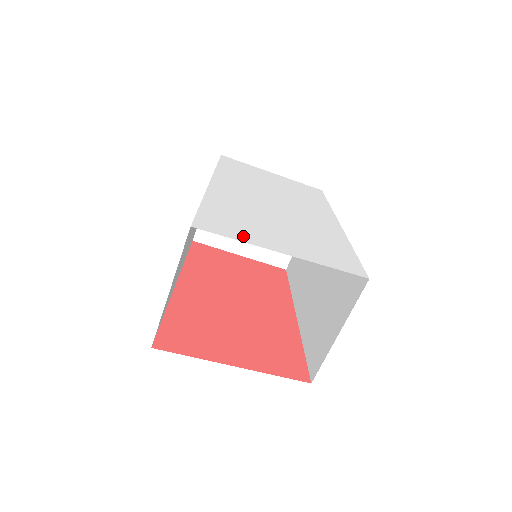
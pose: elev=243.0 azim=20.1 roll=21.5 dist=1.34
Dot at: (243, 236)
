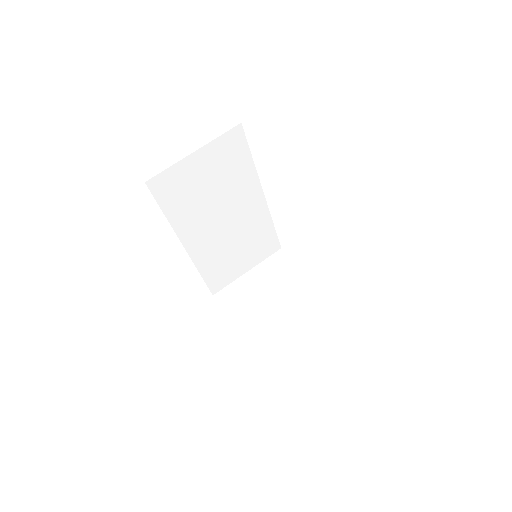
Dot at: occluded
